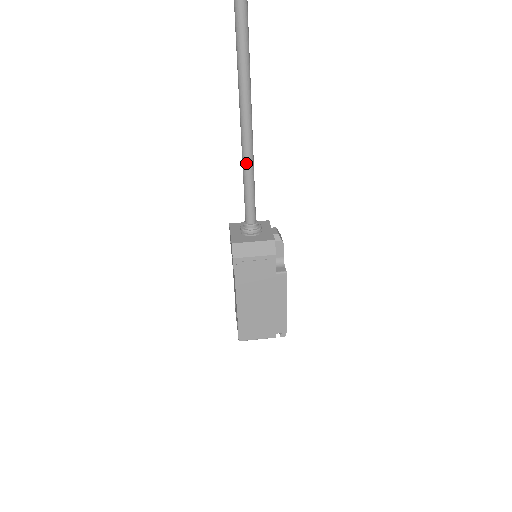
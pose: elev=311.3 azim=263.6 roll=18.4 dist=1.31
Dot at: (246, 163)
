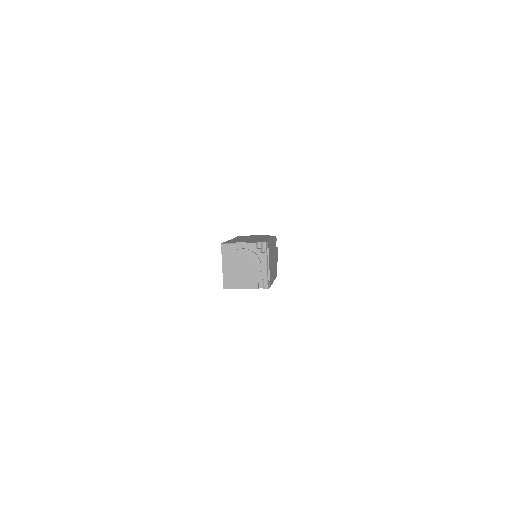
Dot at: occluded
